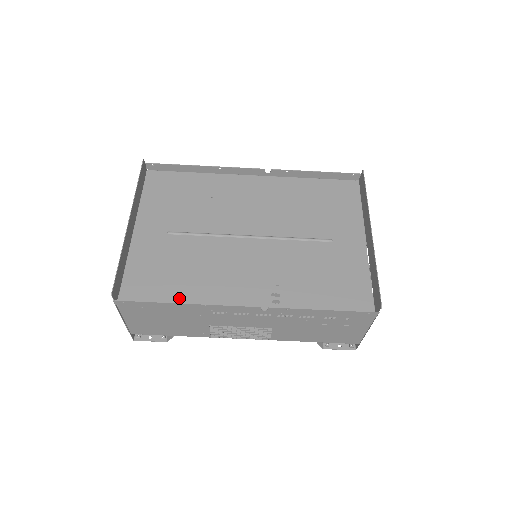
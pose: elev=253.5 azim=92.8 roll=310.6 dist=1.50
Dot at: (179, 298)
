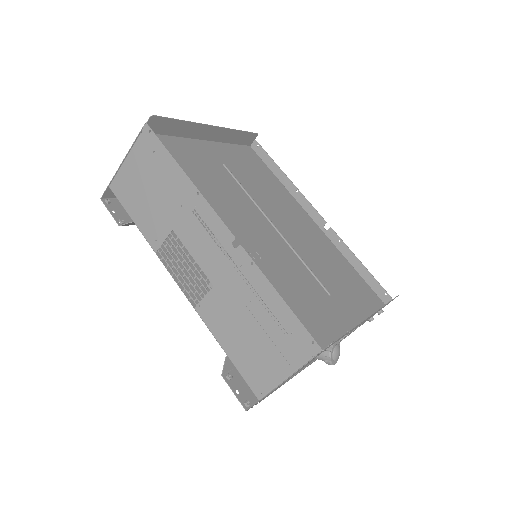
Dot at: occluded
